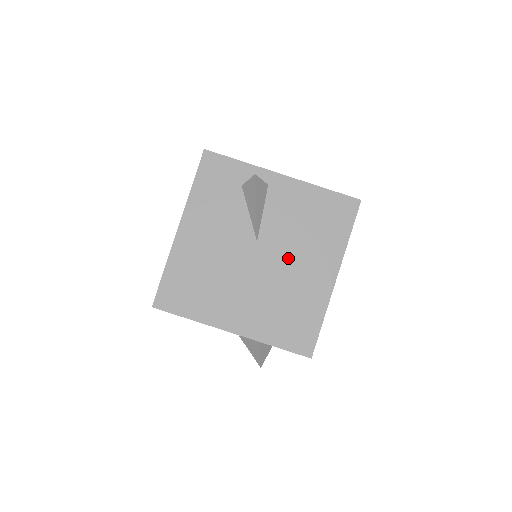
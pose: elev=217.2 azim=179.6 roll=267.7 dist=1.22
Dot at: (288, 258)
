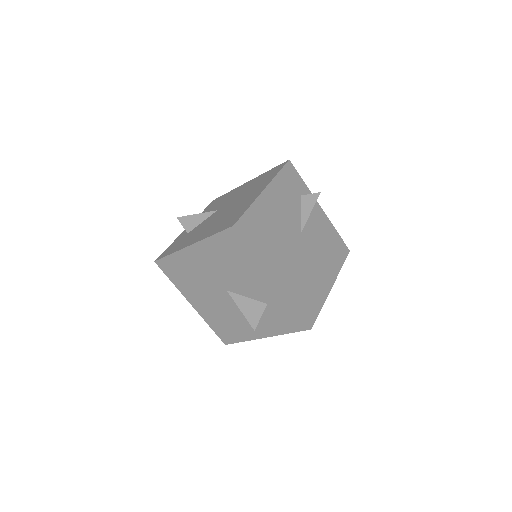
Dot at: (313, 255)
